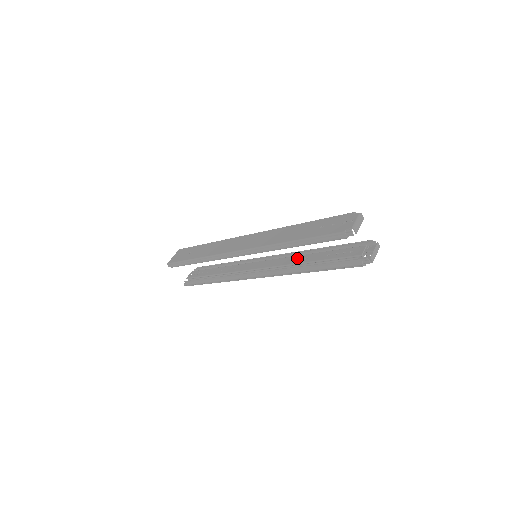
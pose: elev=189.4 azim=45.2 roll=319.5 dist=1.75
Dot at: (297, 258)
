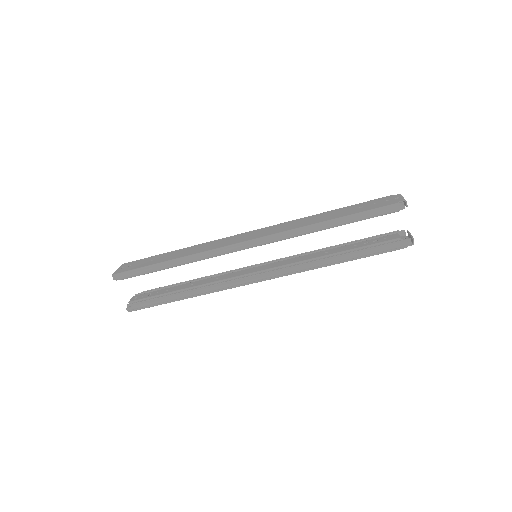
Dot at: (311, 255)
